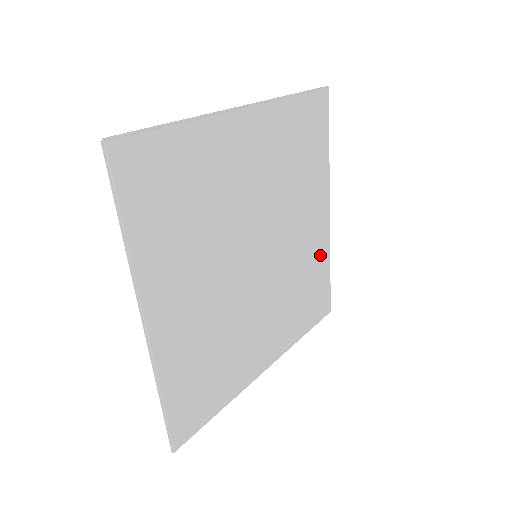
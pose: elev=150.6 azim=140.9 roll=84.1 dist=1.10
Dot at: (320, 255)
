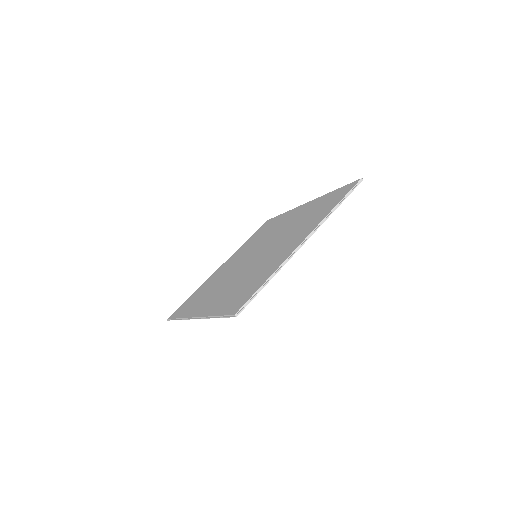
Dot at: occluded
